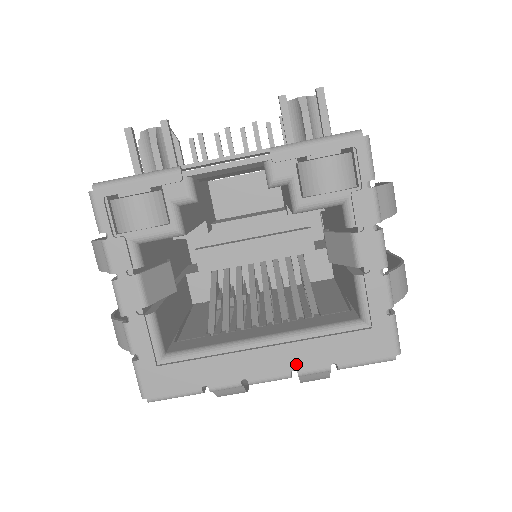
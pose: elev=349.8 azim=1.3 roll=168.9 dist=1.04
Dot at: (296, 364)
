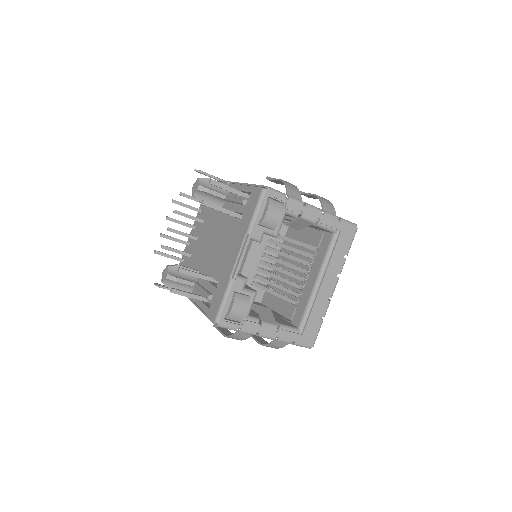
Dot at: (336, 273)
